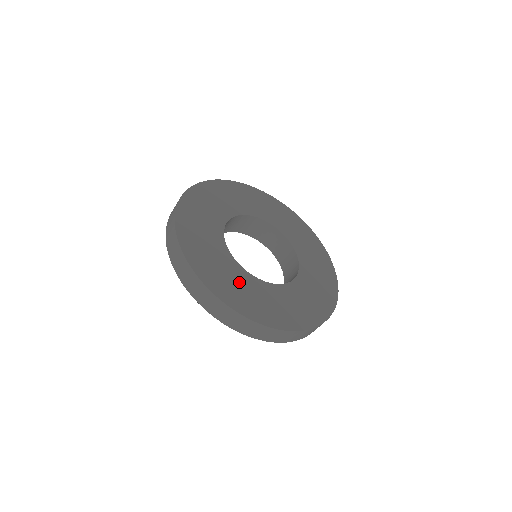
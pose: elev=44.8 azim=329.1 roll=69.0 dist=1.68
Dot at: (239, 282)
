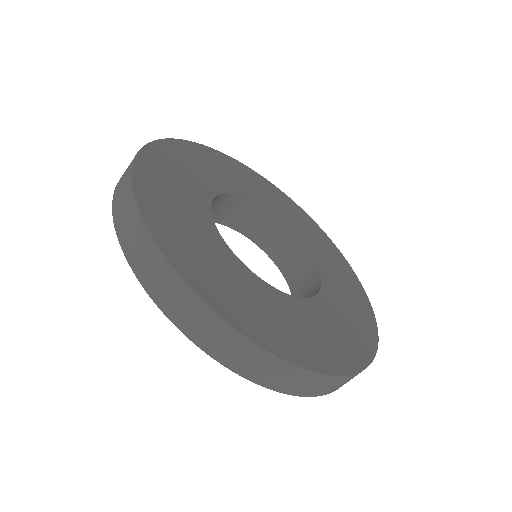
Dot at: (308, 323)
